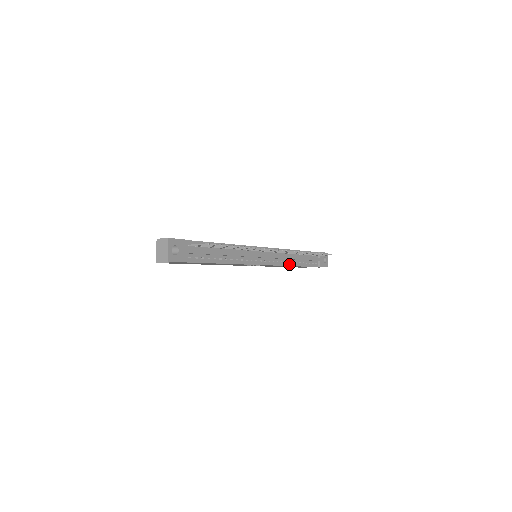
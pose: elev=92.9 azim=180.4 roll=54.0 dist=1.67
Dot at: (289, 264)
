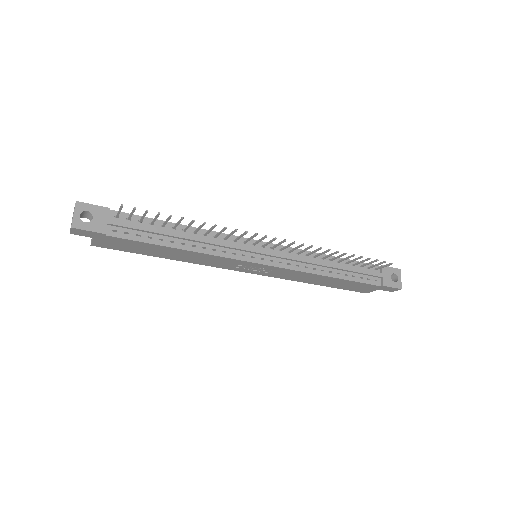
Dot at: (314, 271)
